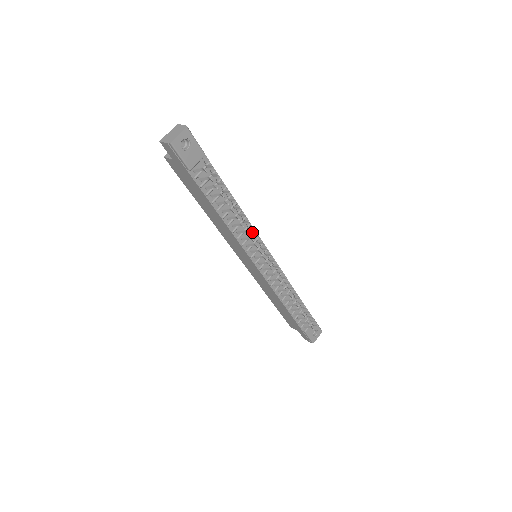
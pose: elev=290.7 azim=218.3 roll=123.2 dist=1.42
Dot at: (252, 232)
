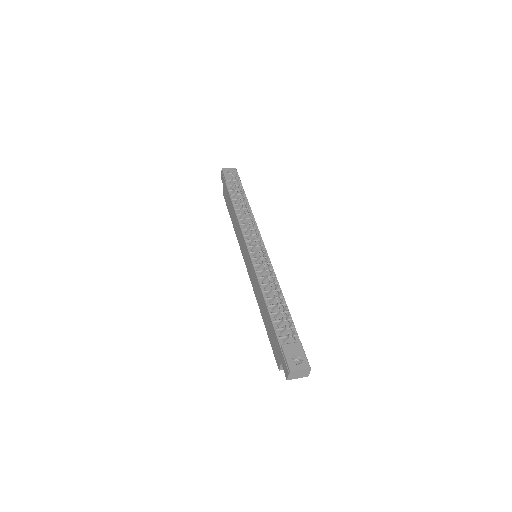
Dot at: (255, 228)
